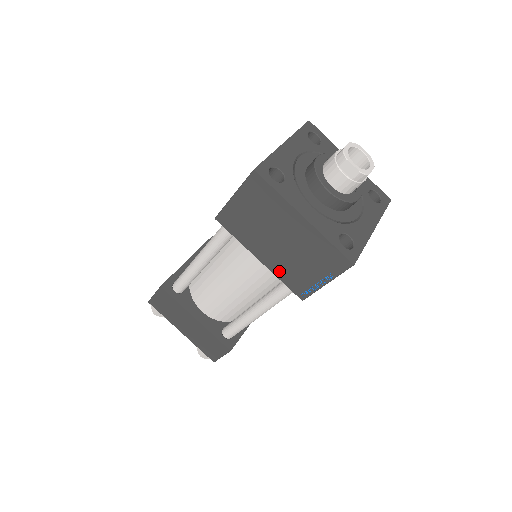
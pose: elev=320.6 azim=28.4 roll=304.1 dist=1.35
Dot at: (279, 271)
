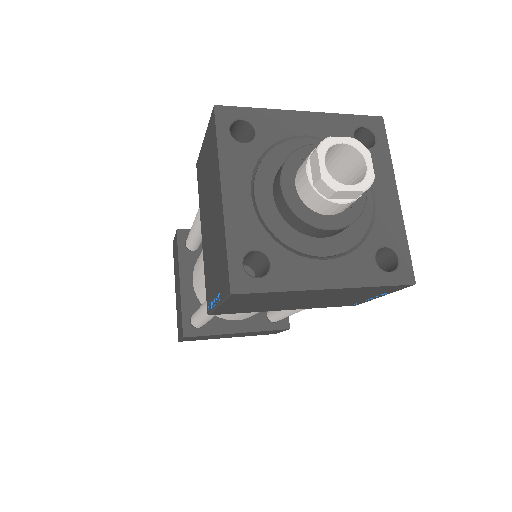
Dot at: (206, 260)
